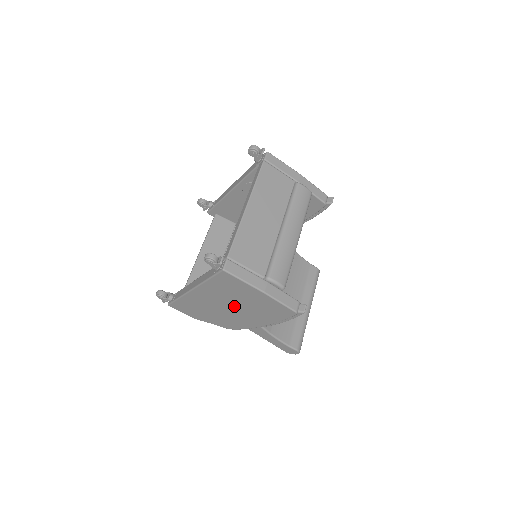
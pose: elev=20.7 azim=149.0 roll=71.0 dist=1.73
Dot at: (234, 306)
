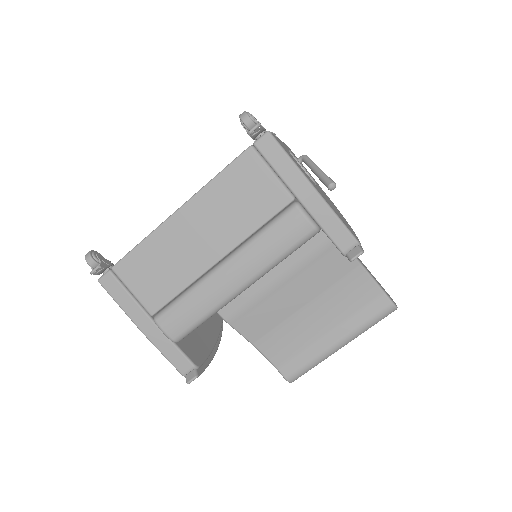
Dot at: occluded
